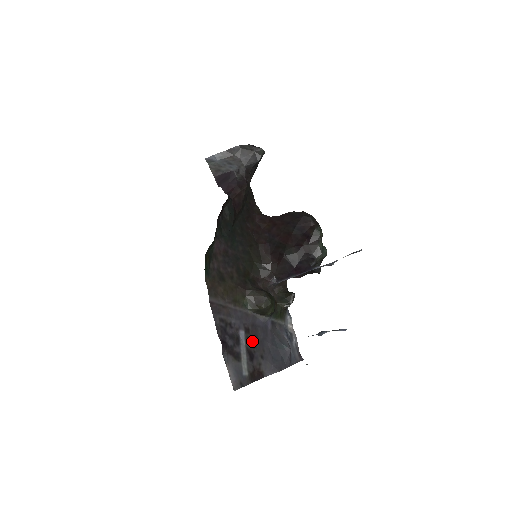
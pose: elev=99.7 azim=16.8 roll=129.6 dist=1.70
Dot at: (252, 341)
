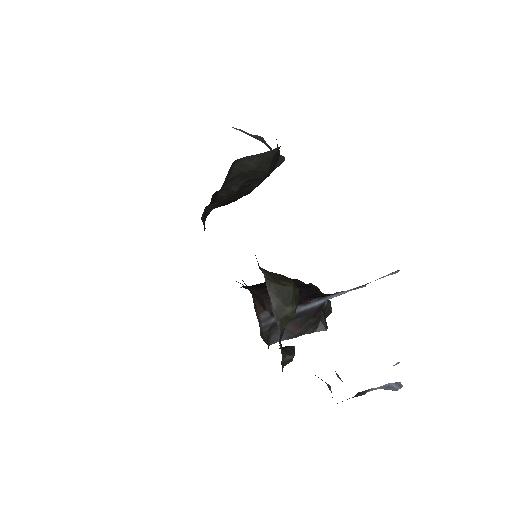
Dot at: occluded
